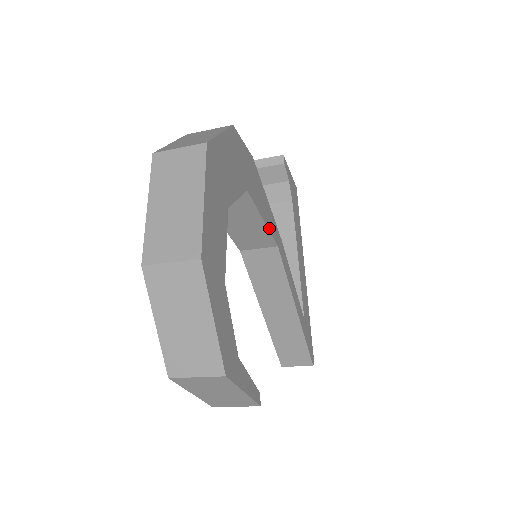
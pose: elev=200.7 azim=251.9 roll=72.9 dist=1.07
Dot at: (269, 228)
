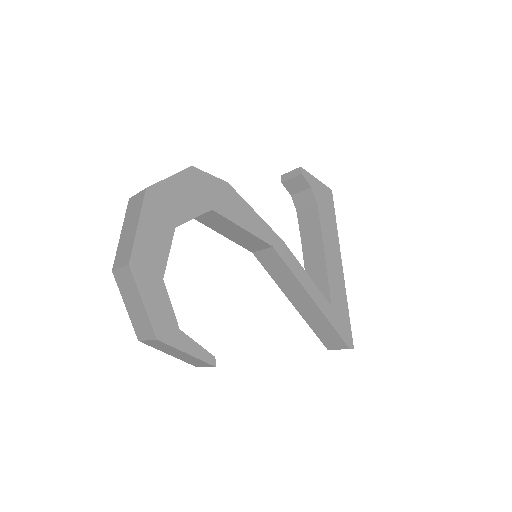
Dot at: (255, 234)
